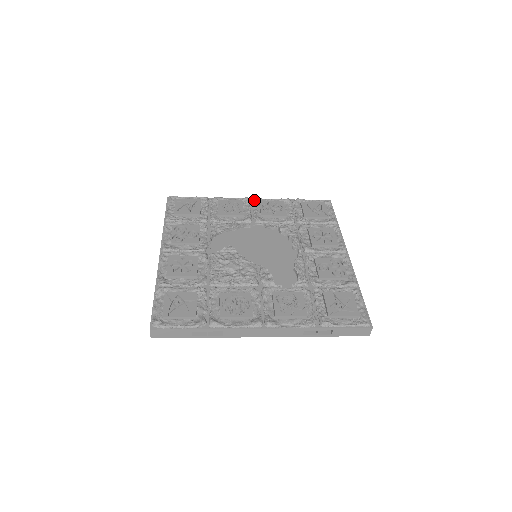
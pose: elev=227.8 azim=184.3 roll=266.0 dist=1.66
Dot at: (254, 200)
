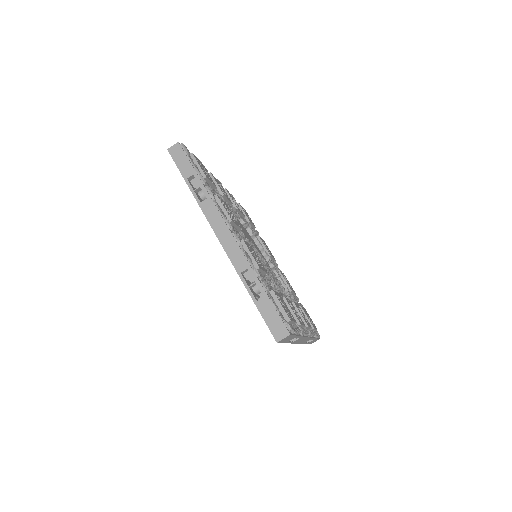
Dot at: (222, 186)
